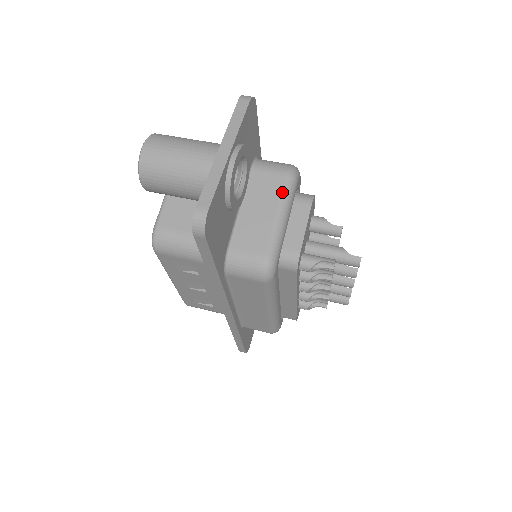
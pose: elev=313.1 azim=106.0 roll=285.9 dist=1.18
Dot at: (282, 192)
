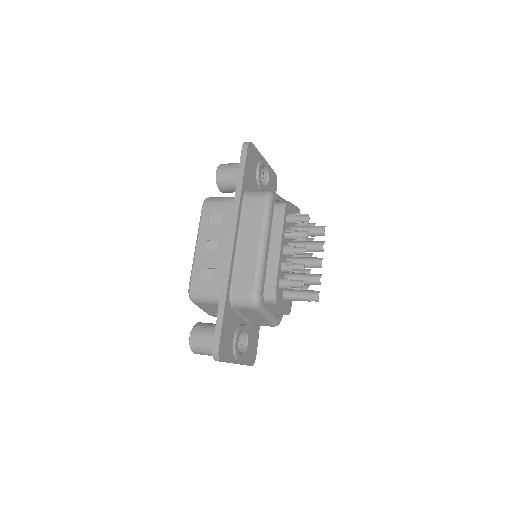
Dot at: occluded
